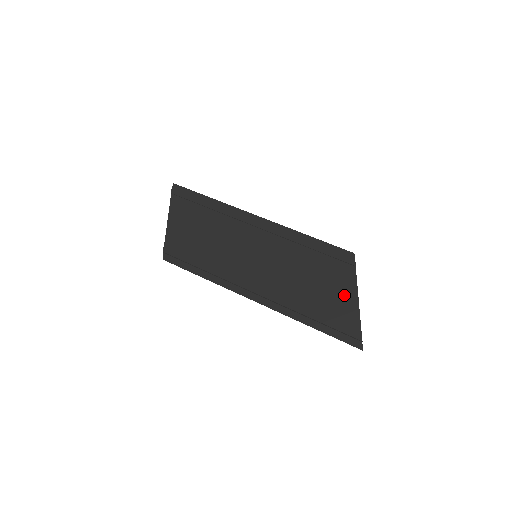
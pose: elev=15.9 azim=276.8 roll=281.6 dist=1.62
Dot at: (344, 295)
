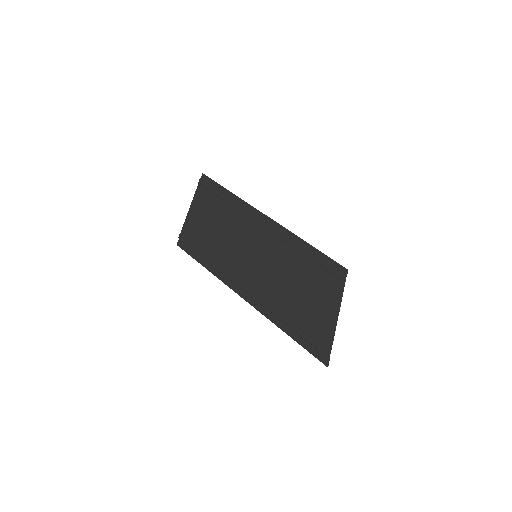
Dot at: (326, 310)
